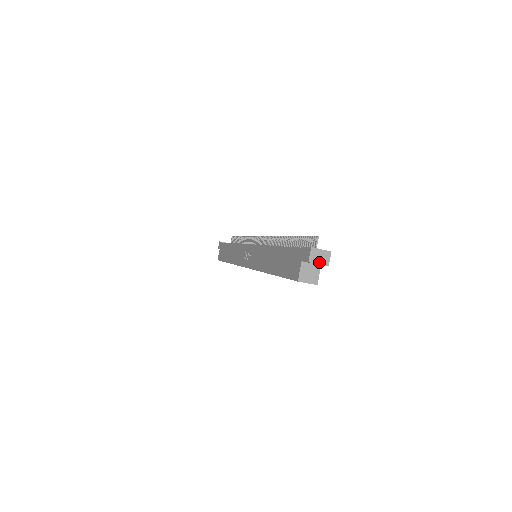
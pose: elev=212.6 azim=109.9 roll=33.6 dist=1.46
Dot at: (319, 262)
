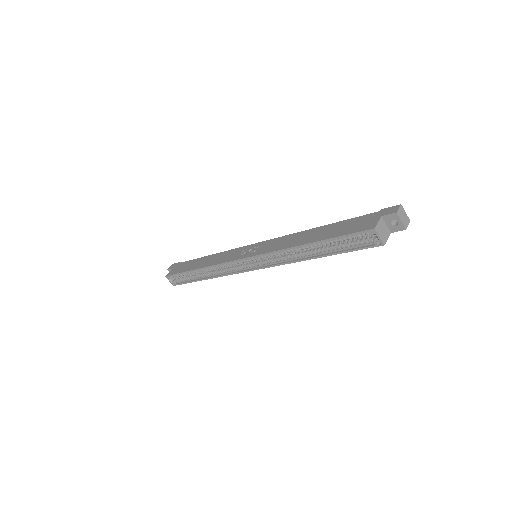
Dot at: (402, 220)
